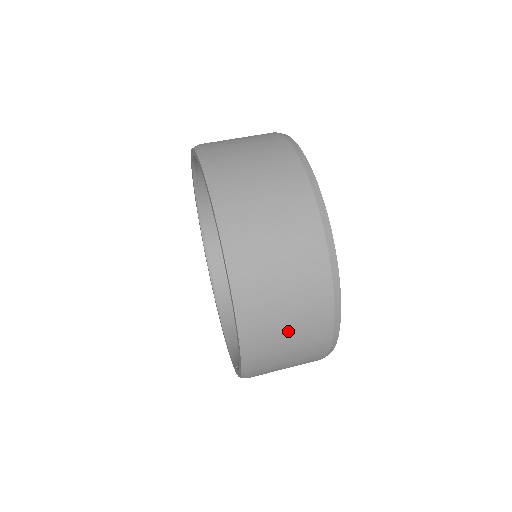
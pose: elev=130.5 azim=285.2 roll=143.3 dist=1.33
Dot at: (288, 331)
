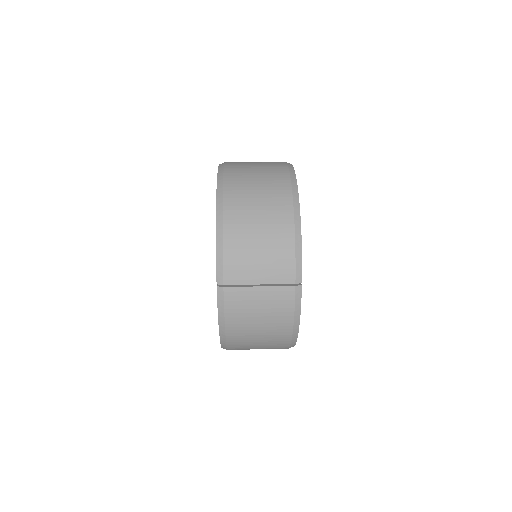
Dot at: (254, 190)
